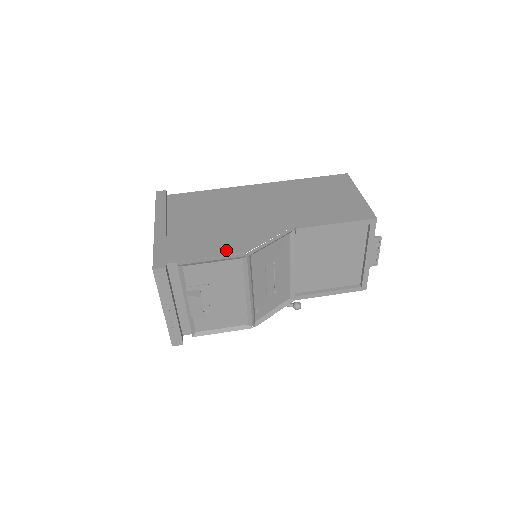
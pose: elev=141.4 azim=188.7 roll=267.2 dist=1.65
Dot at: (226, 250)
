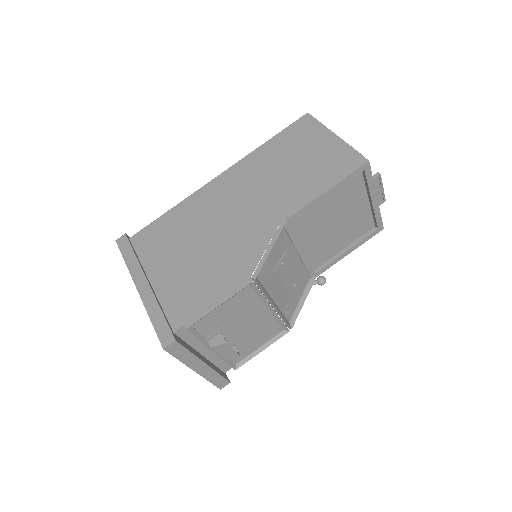
Dot at: (227, 284)
